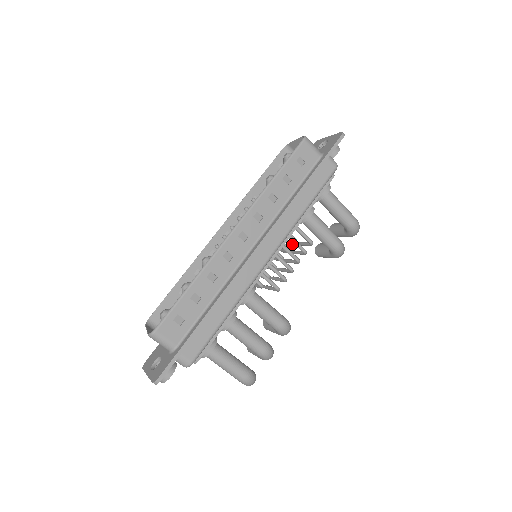
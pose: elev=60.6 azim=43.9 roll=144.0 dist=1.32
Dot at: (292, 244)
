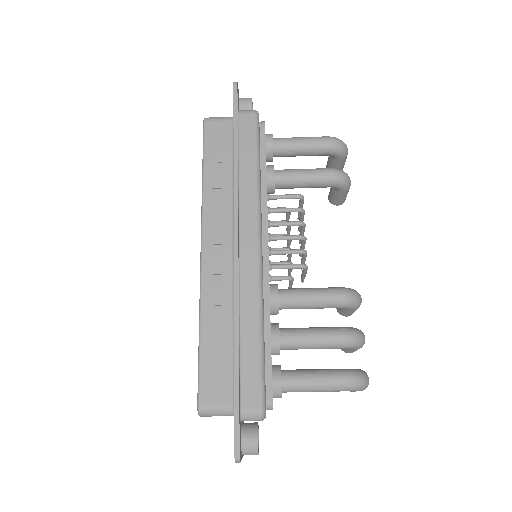
Dot at: occluded
